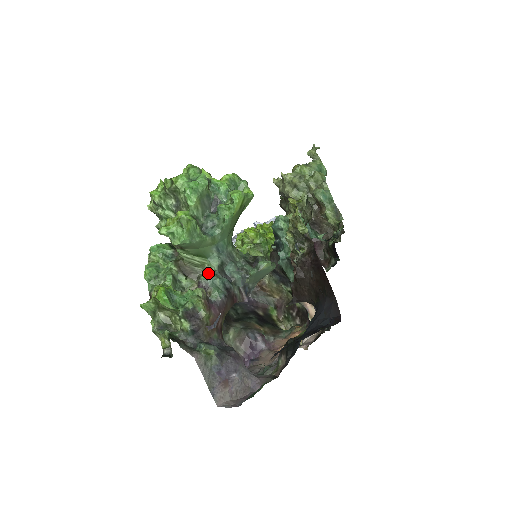
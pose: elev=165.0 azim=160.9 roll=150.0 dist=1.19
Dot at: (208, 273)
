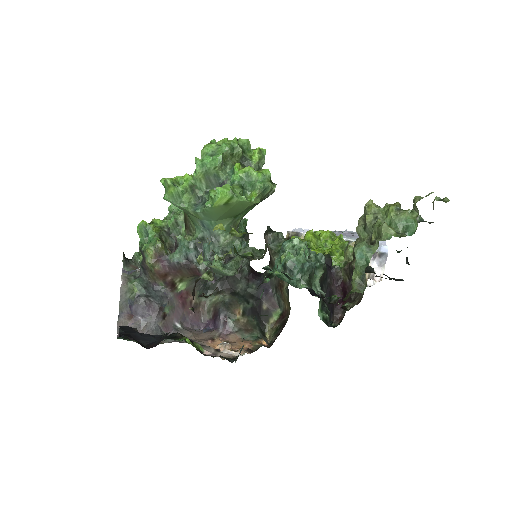
Dot at: (183, 237)
